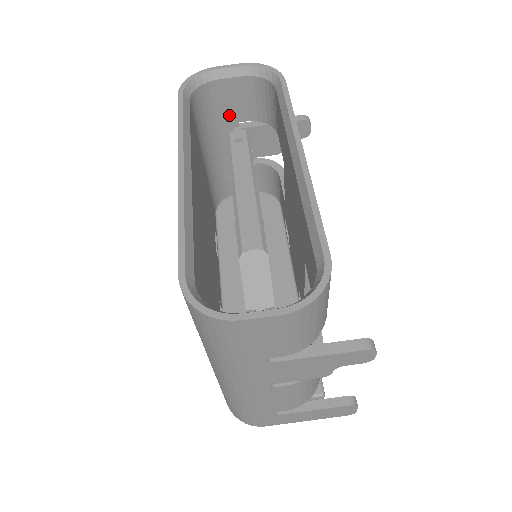
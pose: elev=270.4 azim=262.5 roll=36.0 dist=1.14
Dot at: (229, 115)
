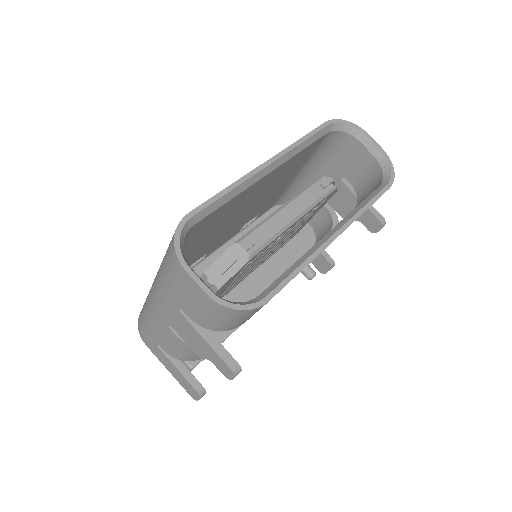
Dot at: (343, 166)
